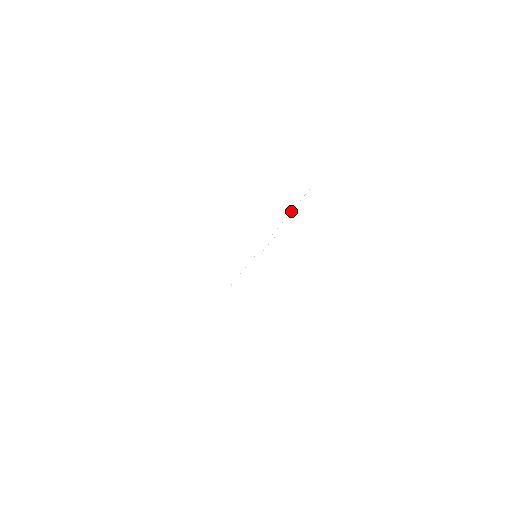
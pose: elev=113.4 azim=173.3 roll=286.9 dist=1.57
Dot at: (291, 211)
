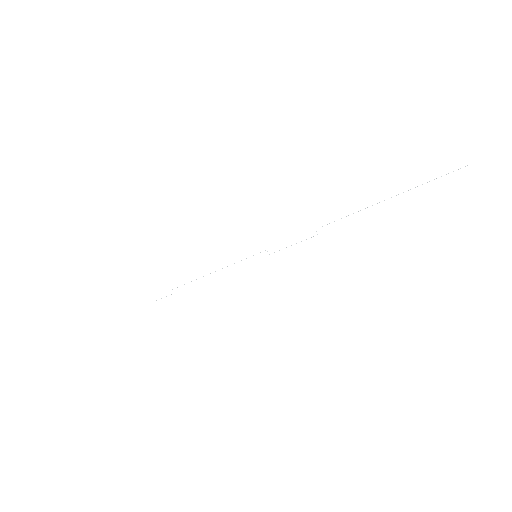
Dot at: occluded
